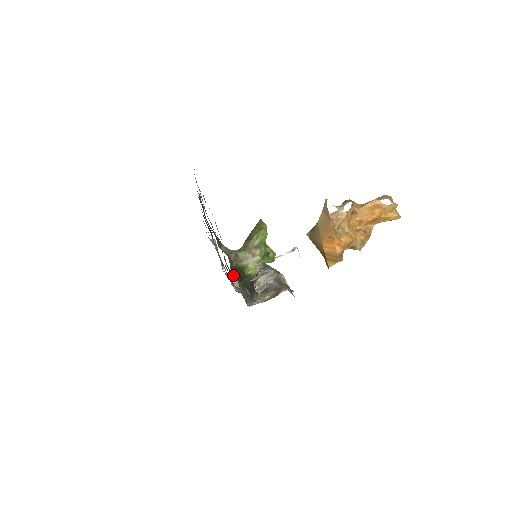
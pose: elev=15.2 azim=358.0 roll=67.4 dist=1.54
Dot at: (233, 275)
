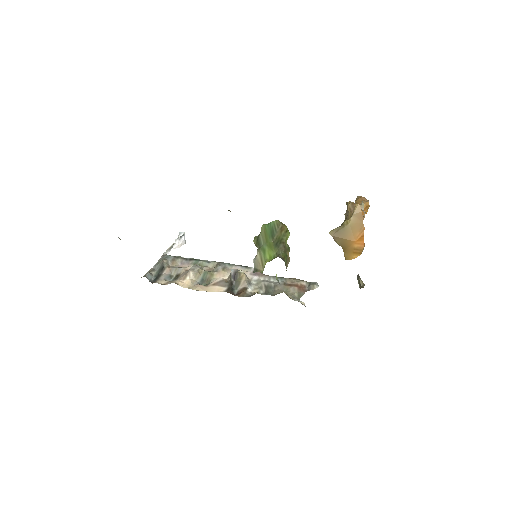
Dot at: (150, 277)
